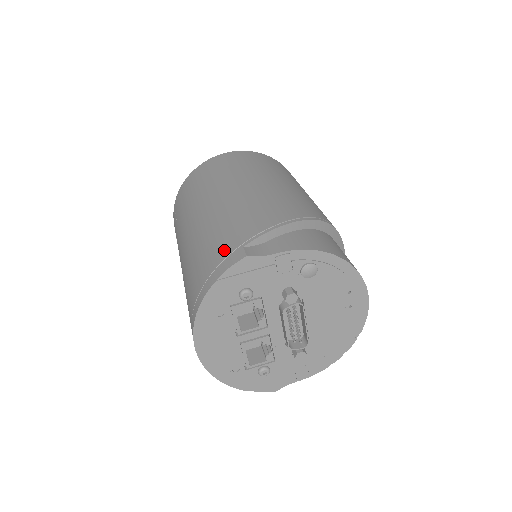
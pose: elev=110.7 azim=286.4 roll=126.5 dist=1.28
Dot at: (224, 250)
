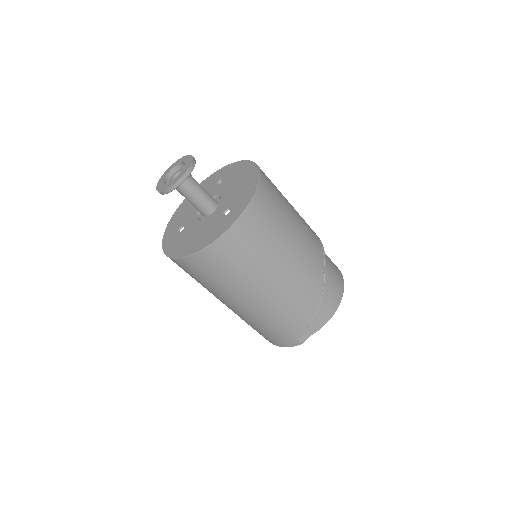
Dot at: (283, 338)
